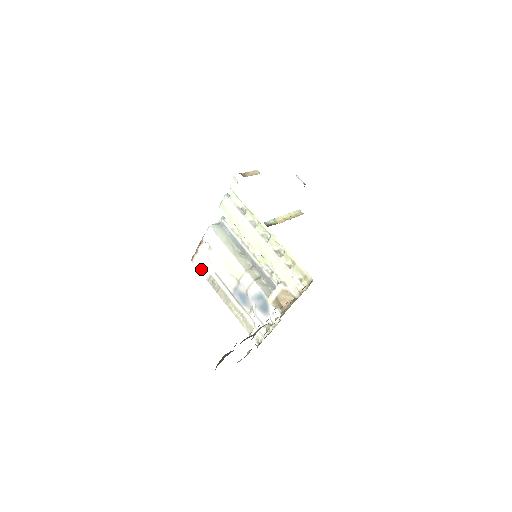
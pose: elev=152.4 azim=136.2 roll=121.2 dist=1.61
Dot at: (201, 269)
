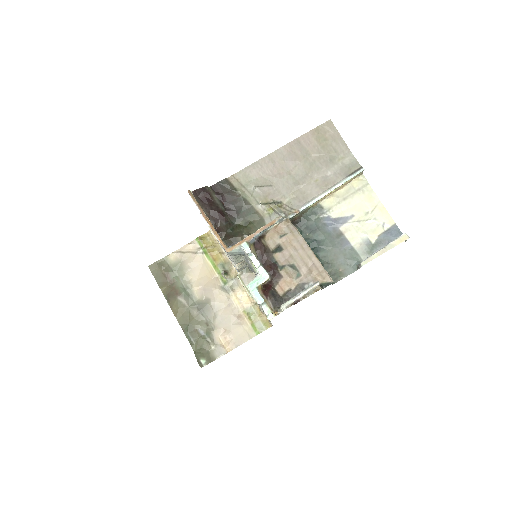
Dot at: occluded
